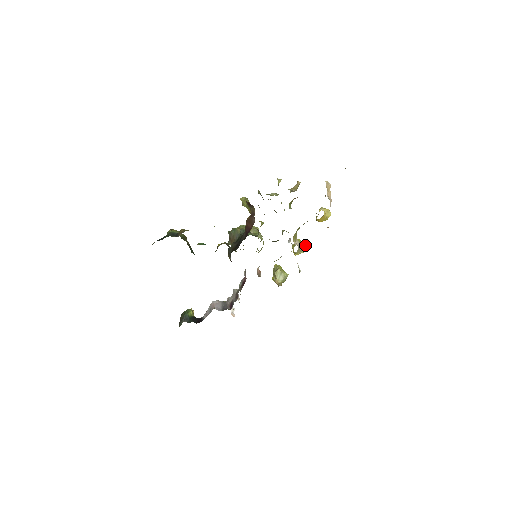
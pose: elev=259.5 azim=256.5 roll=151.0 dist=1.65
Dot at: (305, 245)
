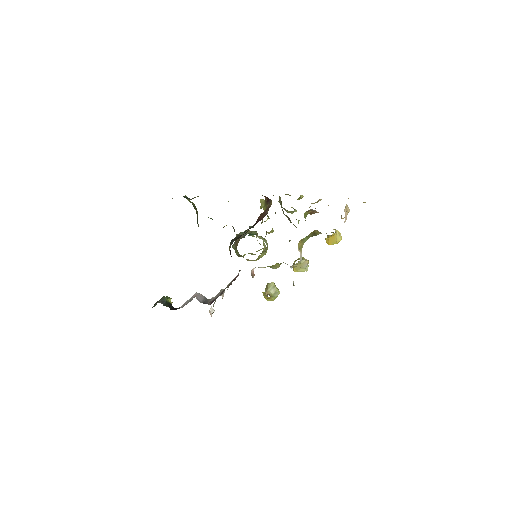
Dot at: (307, 262)
